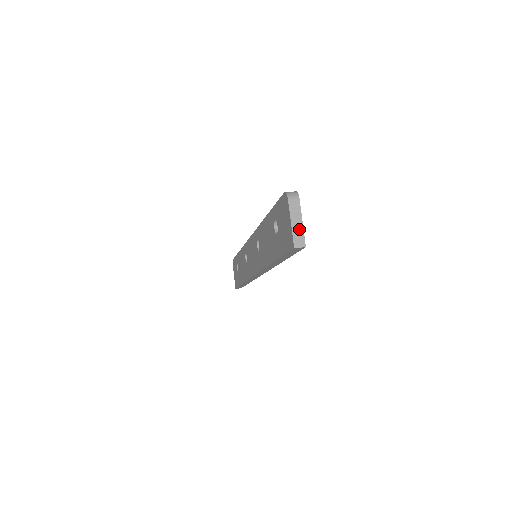
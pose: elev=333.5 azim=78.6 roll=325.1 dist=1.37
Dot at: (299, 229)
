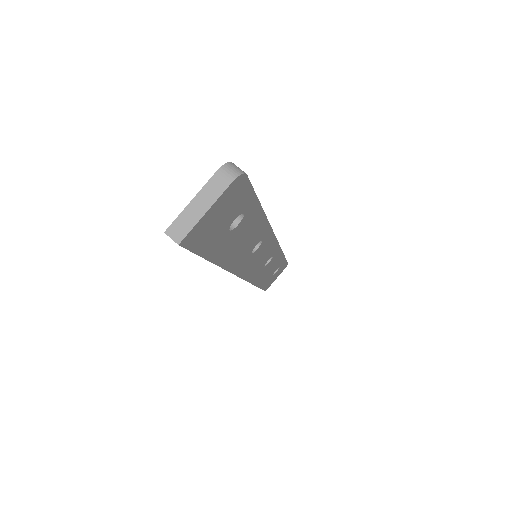
Dot at: (193, 216)
